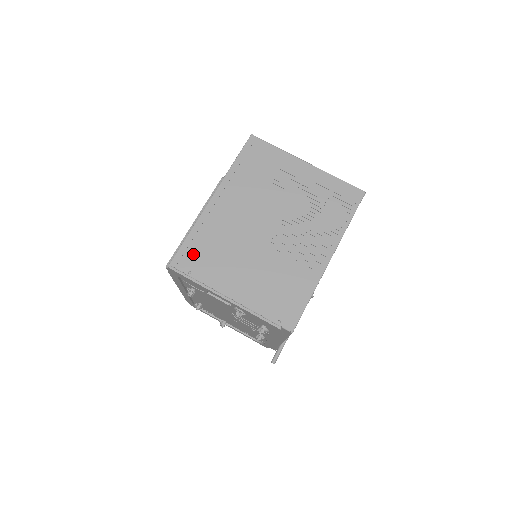
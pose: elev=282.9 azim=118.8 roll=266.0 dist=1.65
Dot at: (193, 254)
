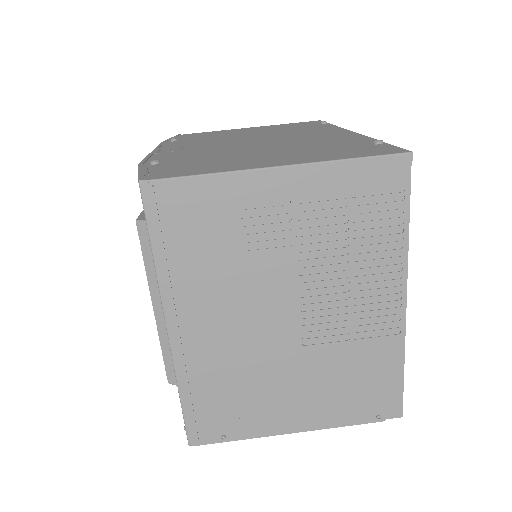
Dot at: (208, 416)
